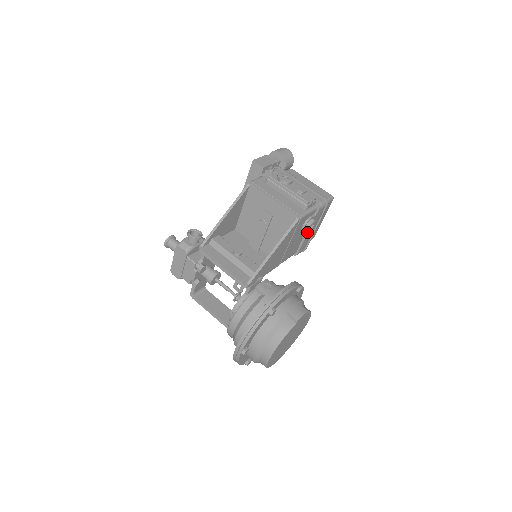
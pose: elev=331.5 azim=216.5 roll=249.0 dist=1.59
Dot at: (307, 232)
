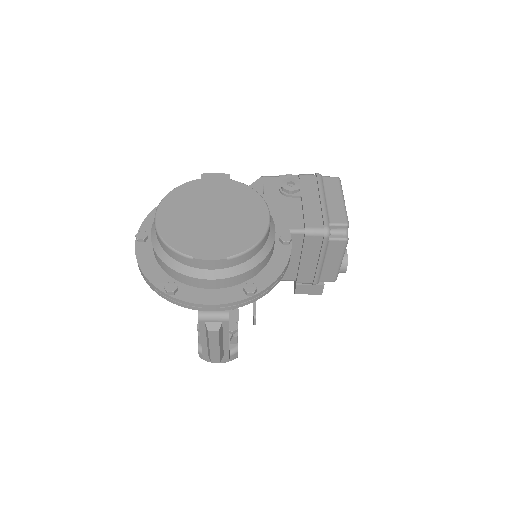
Dot at: (286, 189)
